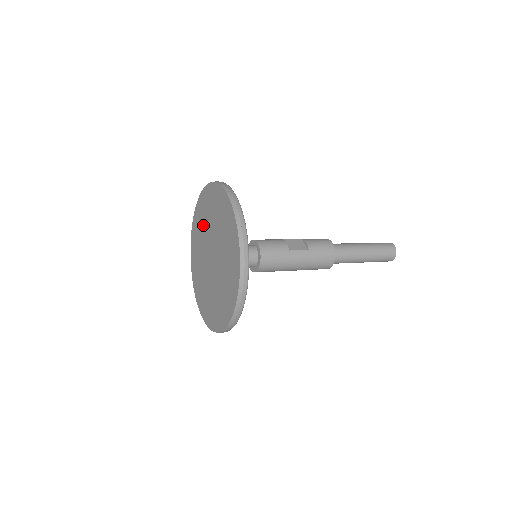
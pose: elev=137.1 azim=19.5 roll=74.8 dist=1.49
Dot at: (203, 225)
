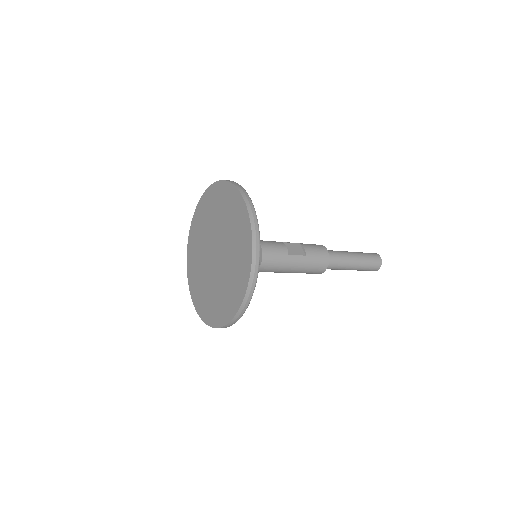
Dot at: (208, 219)
